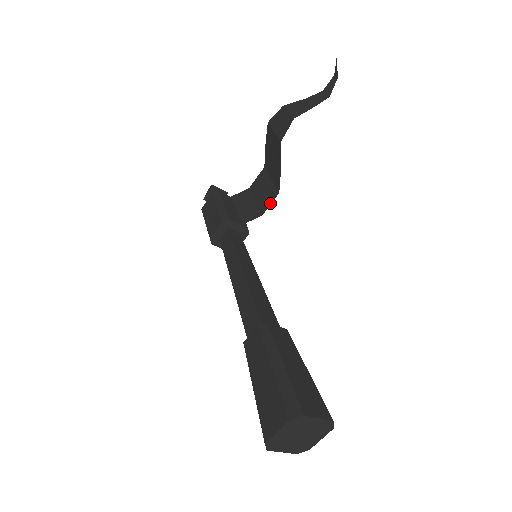
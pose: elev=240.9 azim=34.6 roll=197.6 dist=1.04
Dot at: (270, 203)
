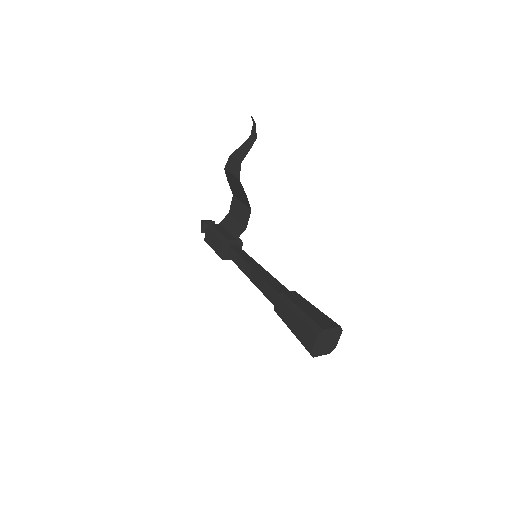
Dot at: (248, 218)
